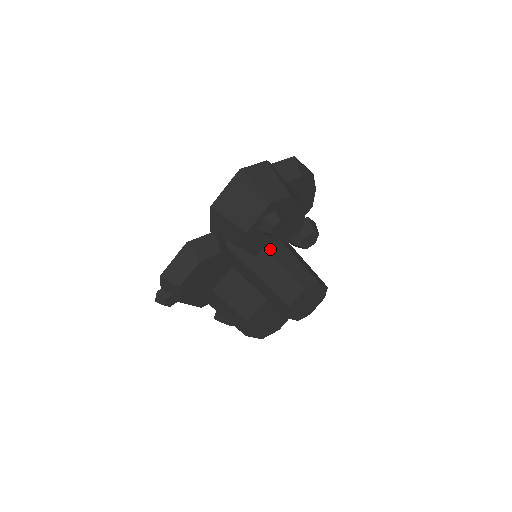
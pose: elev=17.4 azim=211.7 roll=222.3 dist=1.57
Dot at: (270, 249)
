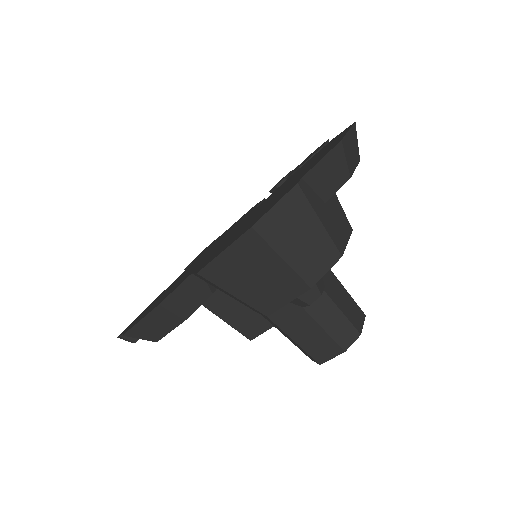
Dot at: occluded
